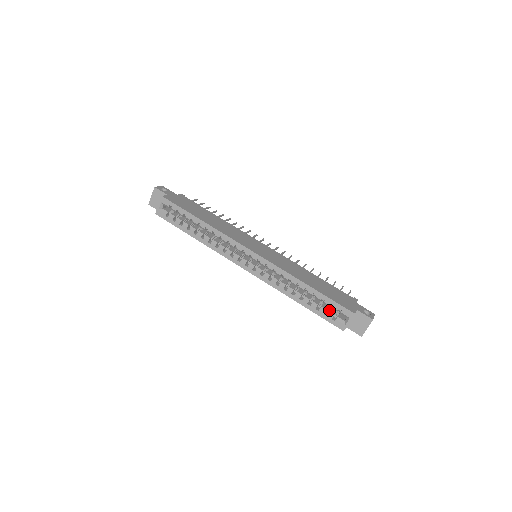
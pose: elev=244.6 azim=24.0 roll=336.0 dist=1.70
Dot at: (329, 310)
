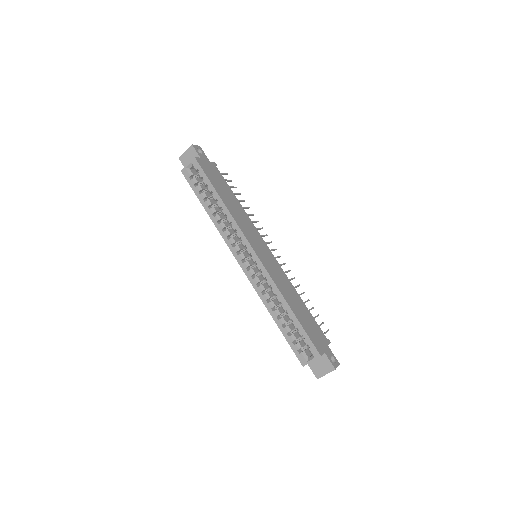
Dot at: (299, 340)
